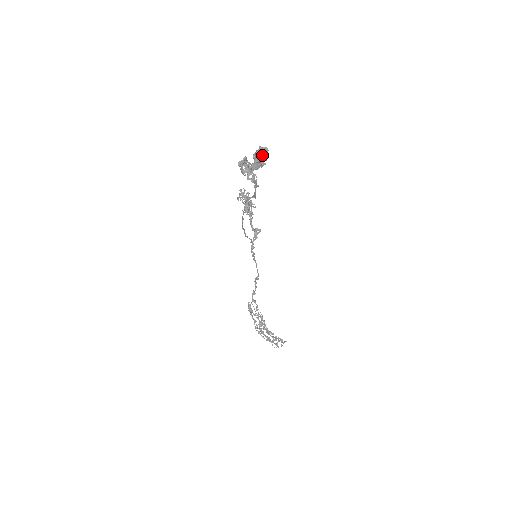
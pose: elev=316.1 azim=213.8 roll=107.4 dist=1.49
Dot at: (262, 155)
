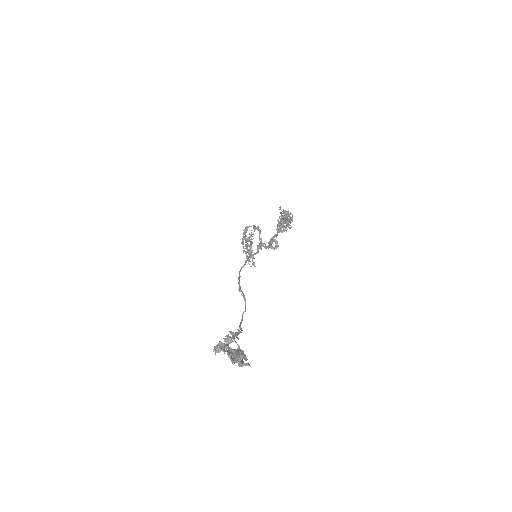
Dot at: occluded
